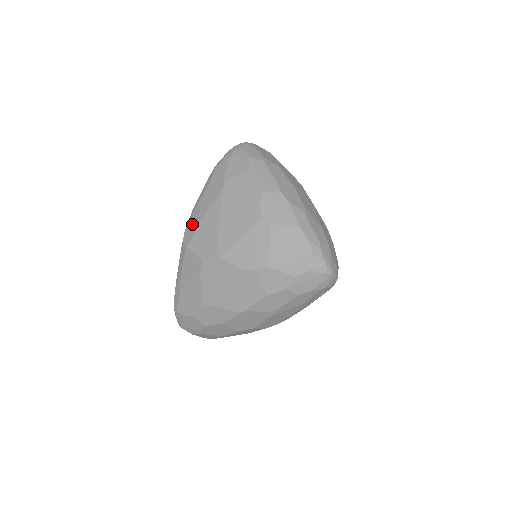
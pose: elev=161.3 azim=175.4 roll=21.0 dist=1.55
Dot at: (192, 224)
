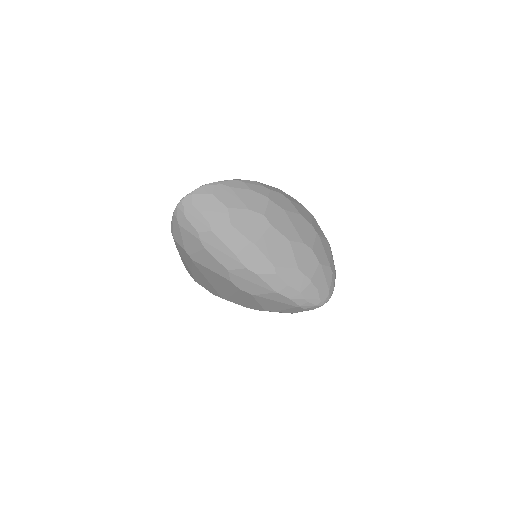
Dot at: (186, 267)
